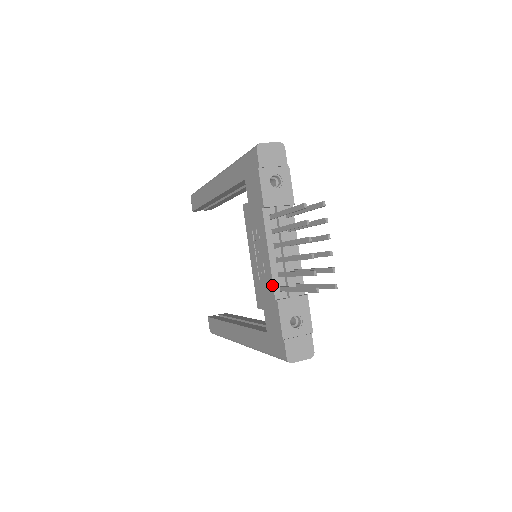
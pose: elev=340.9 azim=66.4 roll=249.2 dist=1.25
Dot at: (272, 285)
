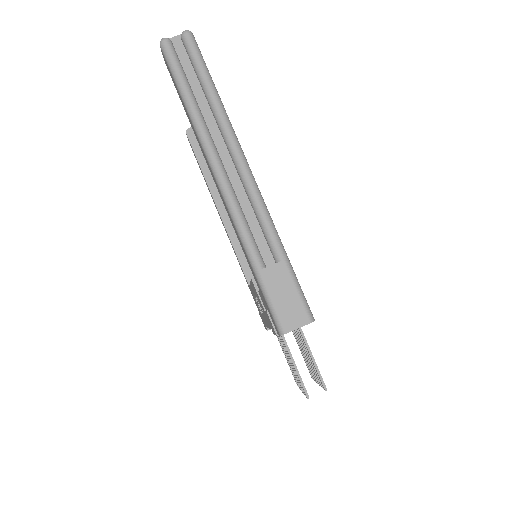
Dot at: (266, 326)
